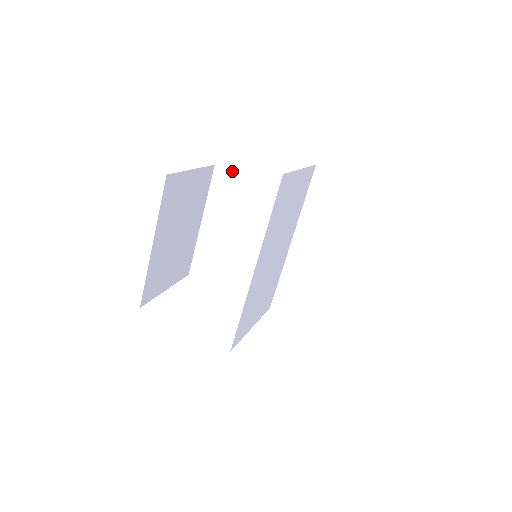
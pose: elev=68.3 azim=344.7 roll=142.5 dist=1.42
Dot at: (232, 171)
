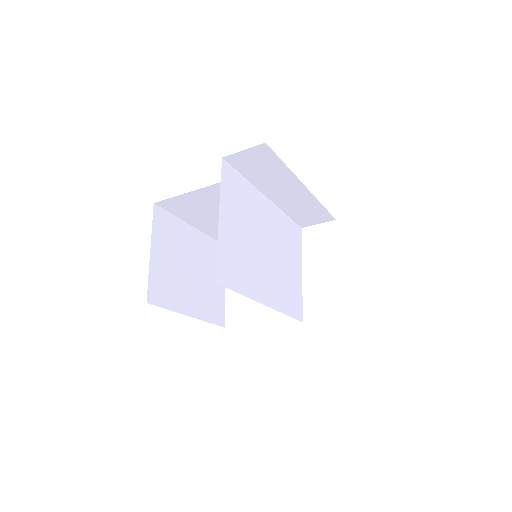
Dot at: (170, 198)
